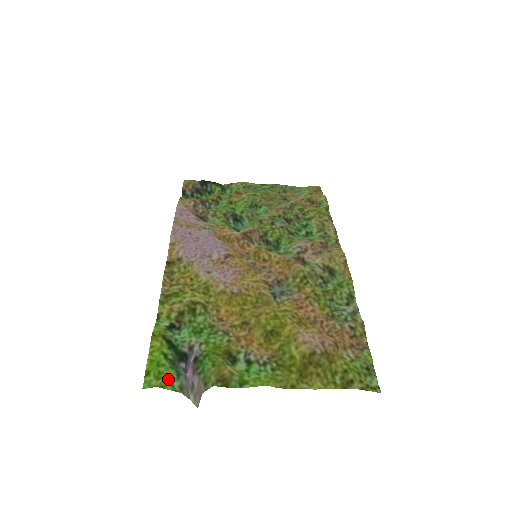
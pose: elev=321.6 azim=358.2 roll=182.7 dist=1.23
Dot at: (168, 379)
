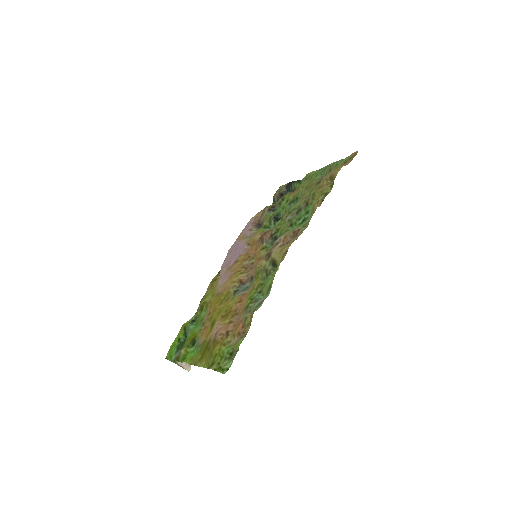
Dot at: (171, 354)
